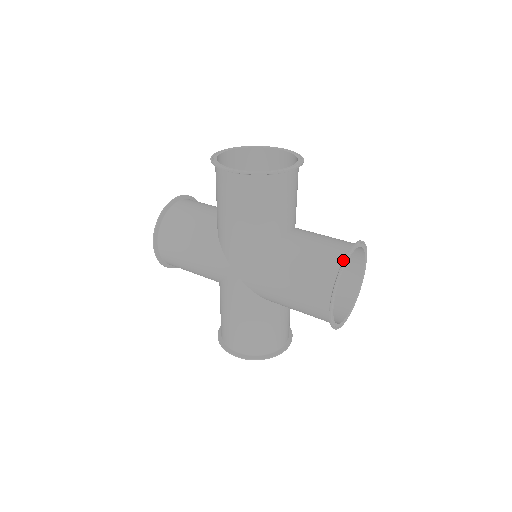
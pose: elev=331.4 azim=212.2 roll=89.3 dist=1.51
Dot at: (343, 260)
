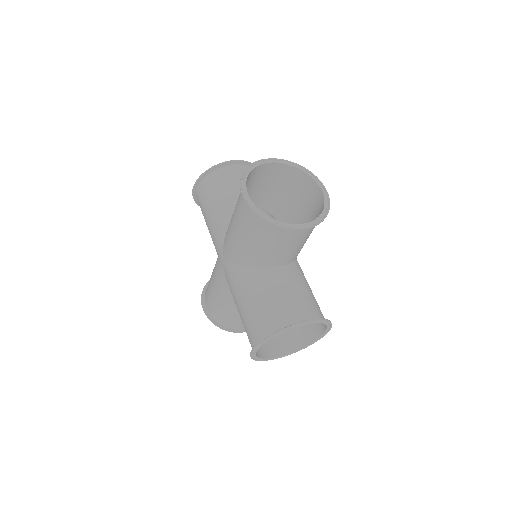
Dot at: (285, 327)
